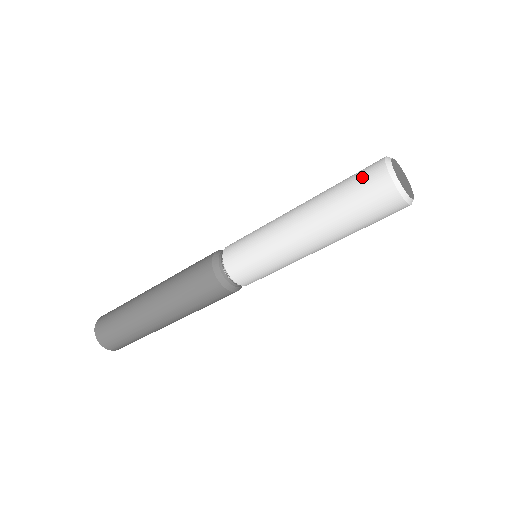
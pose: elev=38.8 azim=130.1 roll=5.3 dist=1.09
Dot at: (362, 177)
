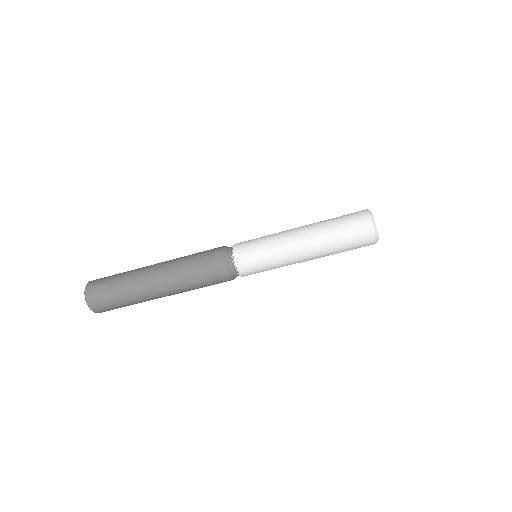
Dot at: (356, 230)
